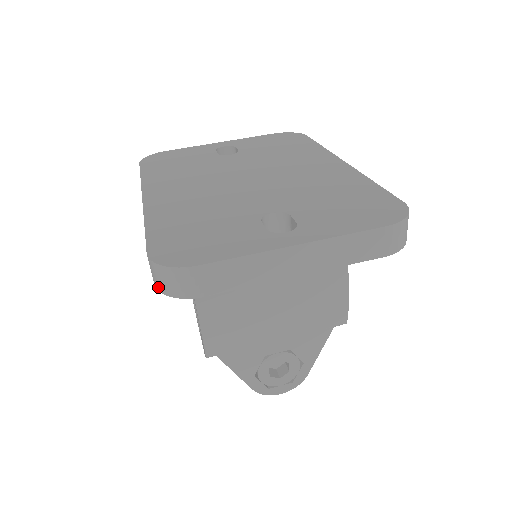
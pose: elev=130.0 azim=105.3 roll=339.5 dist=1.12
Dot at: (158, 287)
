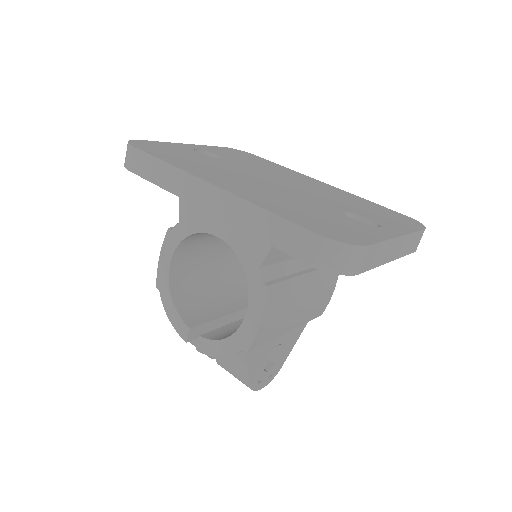
Dot at: (322, 266)
